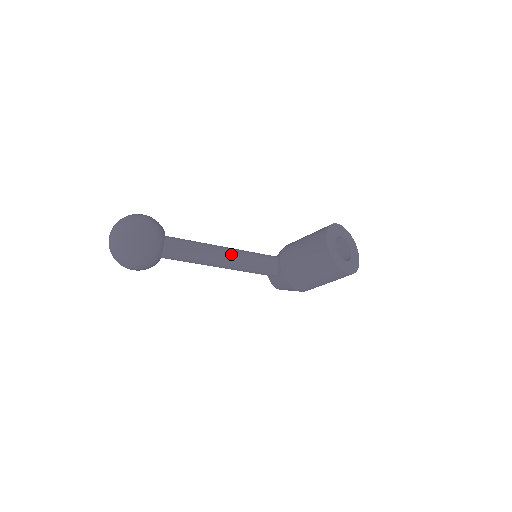
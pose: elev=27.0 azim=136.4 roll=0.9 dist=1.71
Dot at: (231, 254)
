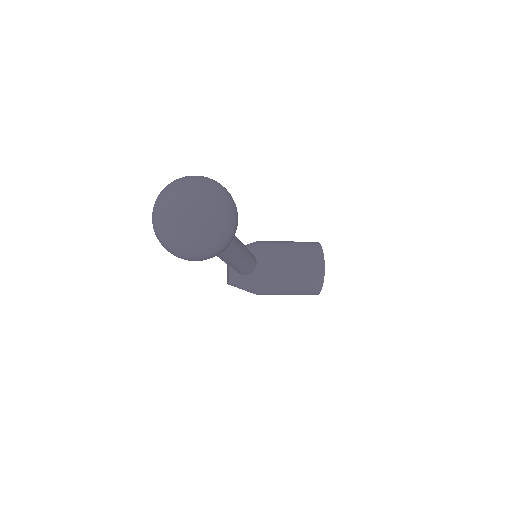
Dot at: (244, 250)
